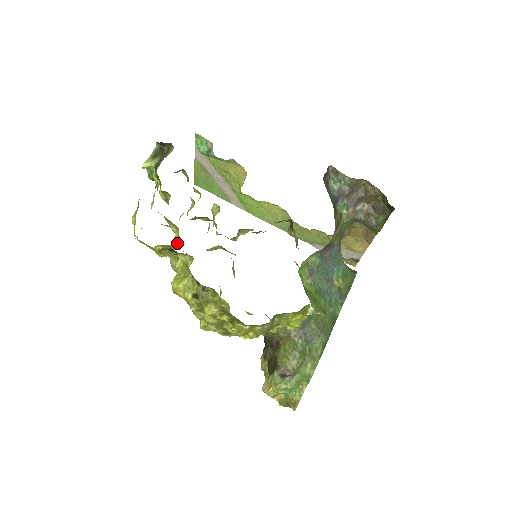
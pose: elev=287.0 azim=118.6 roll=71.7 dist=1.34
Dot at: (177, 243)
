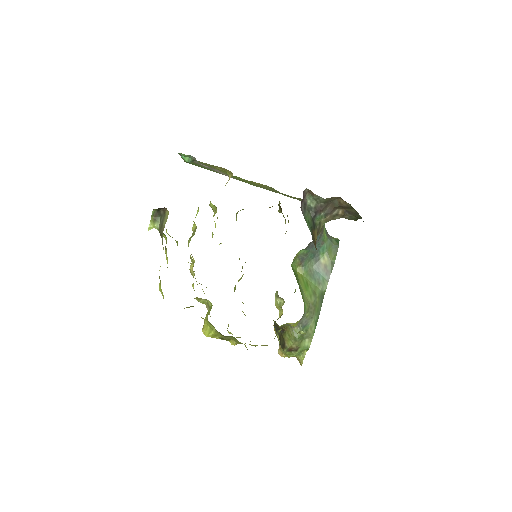
Dot at: occluded
